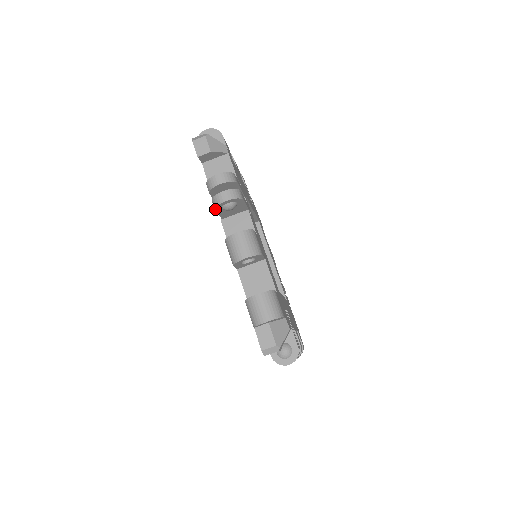
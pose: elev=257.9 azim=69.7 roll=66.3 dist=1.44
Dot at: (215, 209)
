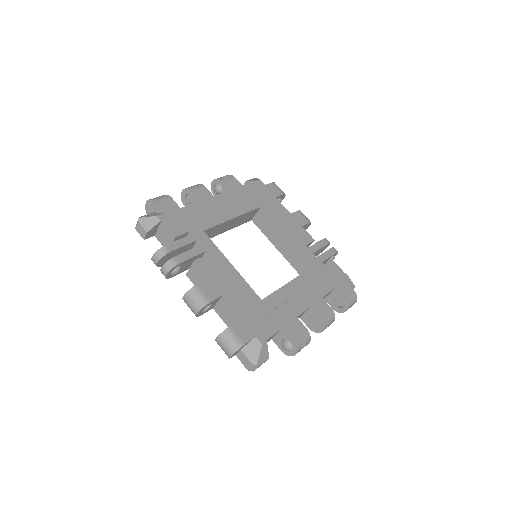
Dot at: occluded
